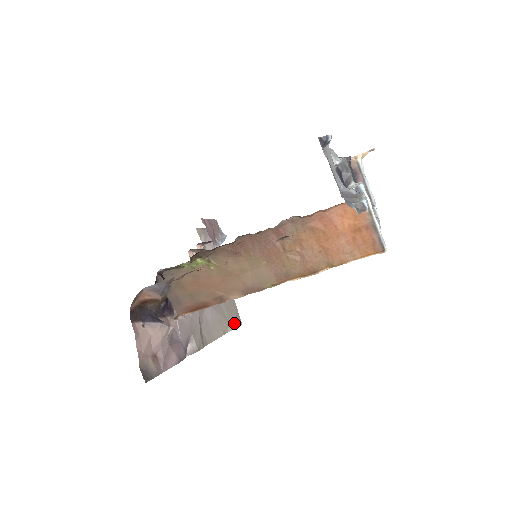
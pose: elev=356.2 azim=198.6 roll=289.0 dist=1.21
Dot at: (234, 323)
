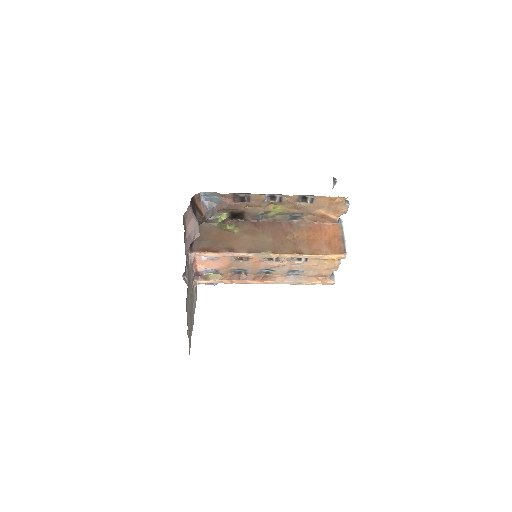
Dot at: (189, 344)
